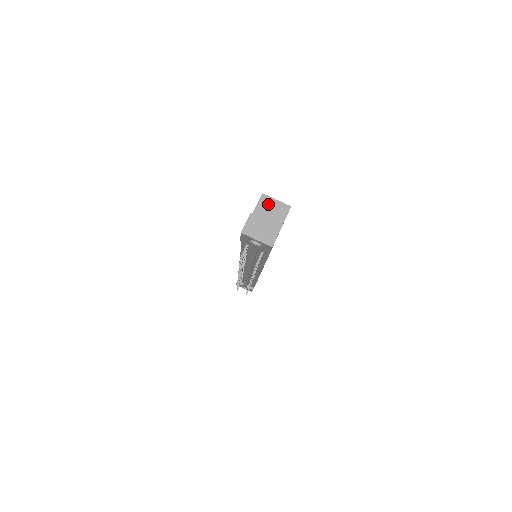
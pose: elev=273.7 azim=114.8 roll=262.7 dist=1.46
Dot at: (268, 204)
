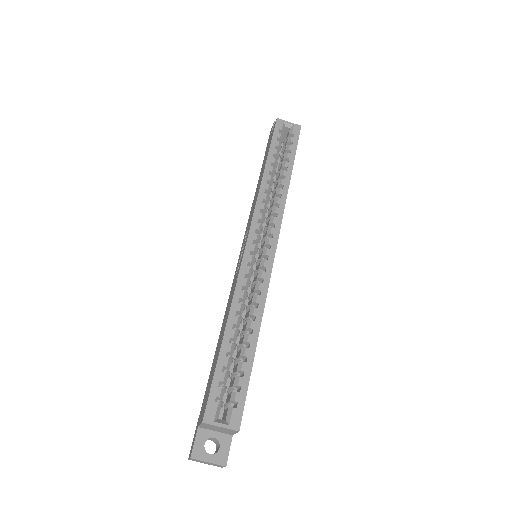
Dot at: (212, 427)
